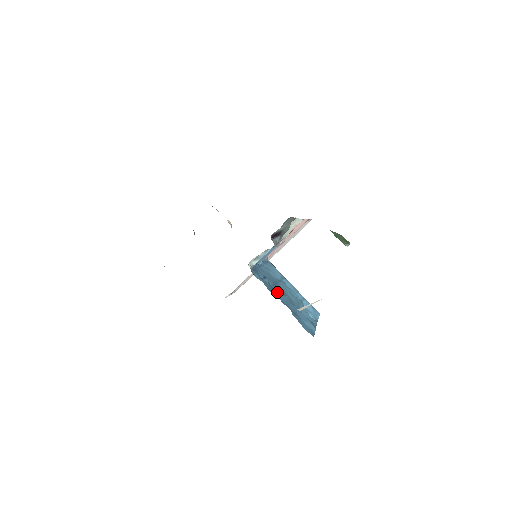
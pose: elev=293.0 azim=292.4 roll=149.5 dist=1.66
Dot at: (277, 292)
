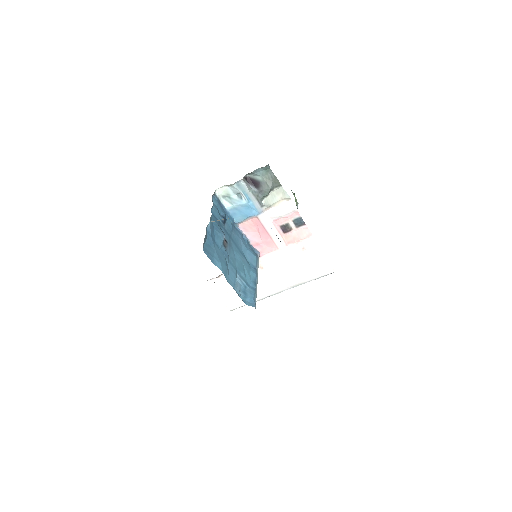
Dot at: (221, 228)
